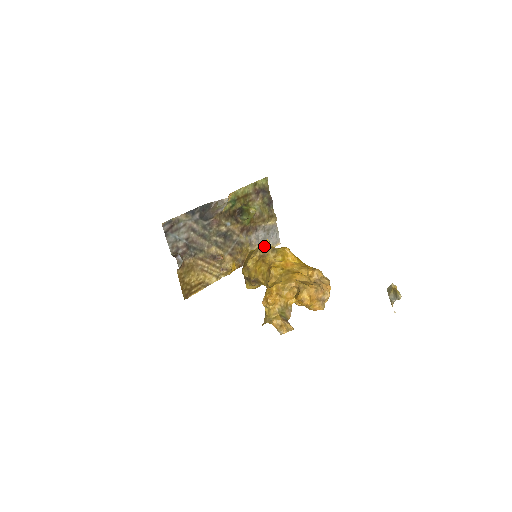
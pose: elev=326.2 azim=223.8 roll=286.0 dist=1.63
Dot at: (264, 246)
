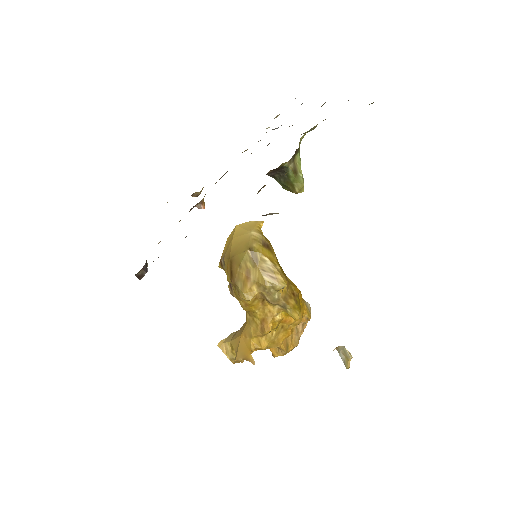
Dot at: (277, 291)
